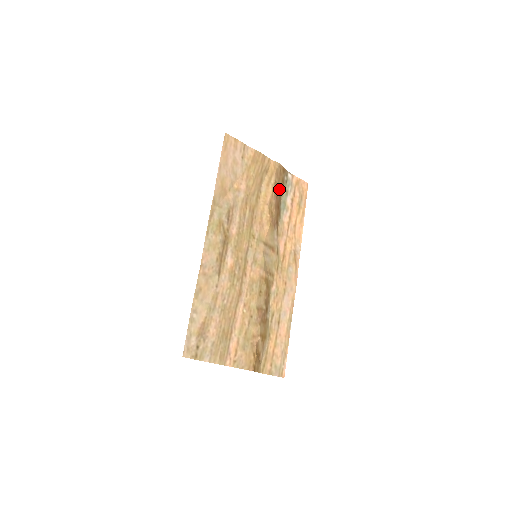
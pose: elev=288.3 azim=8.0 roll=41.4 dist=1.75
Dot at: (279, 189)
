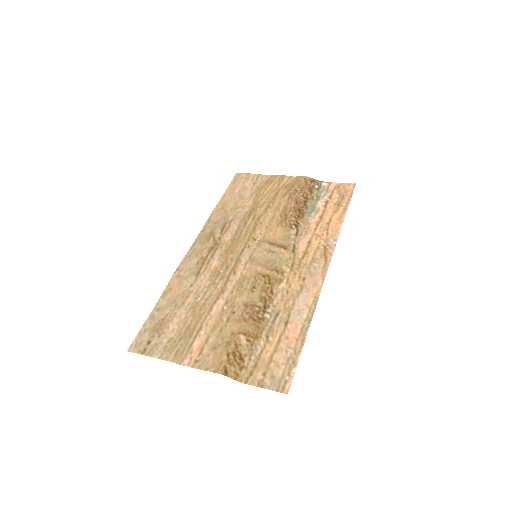
Dot at: (303, 196)
